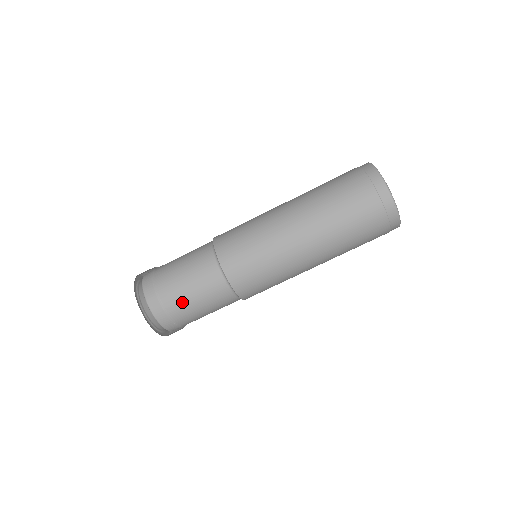
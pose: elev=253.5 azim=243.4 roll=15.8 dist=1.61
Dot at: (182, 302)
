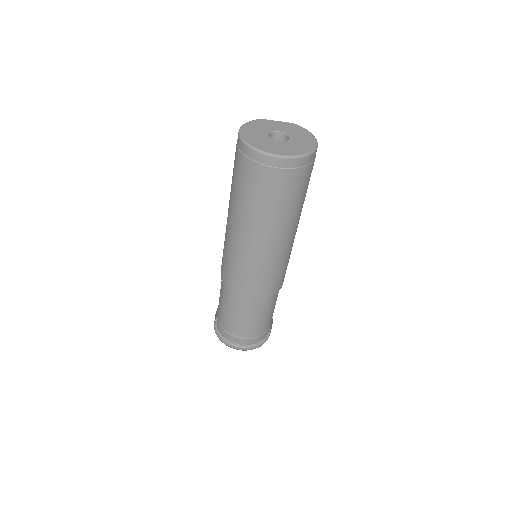
Dot at: (254, 328)
